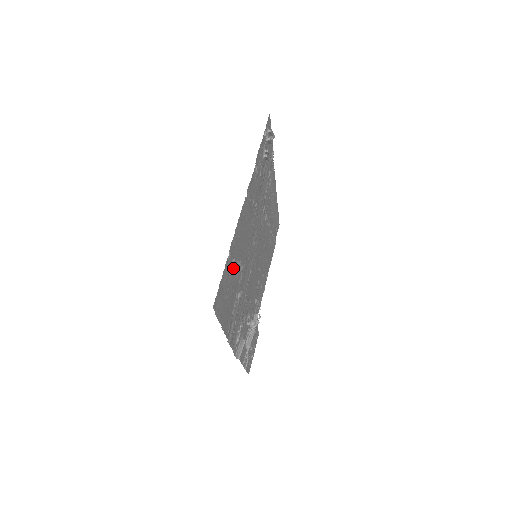
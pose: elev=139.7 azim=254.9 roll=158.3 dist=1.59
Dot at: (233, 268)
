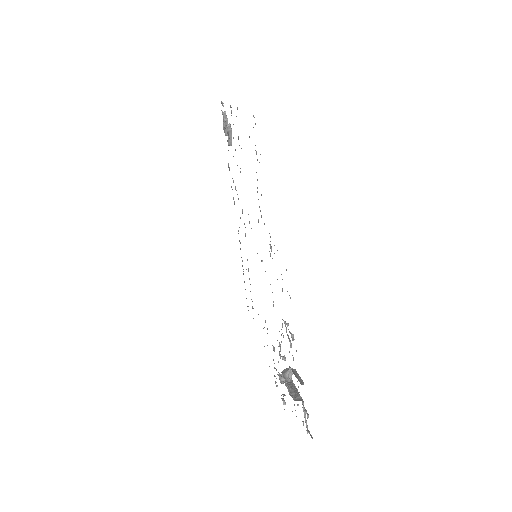
Dot at: occluded
